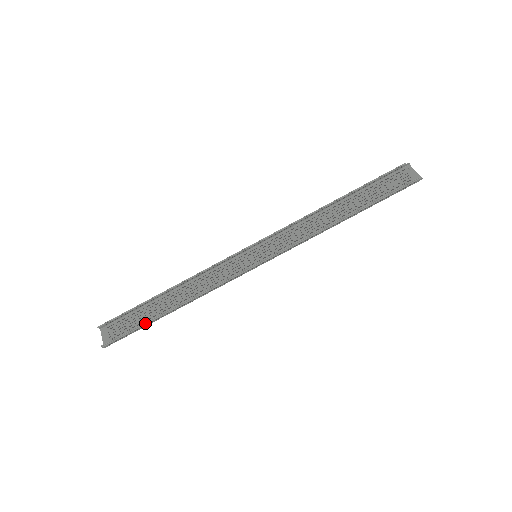
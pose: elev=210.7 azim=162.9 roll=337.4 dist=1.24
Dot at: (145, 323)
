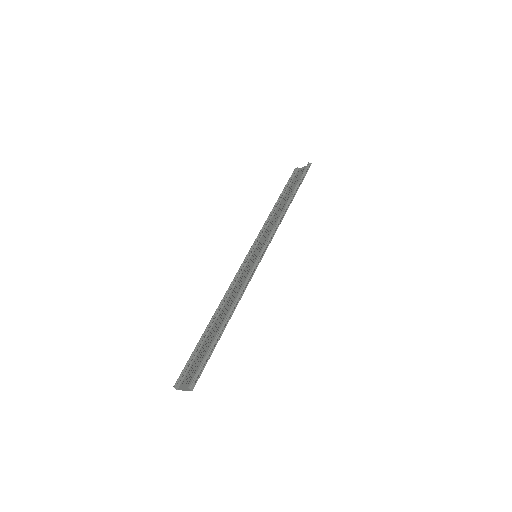
Dot at: (212, 343)
